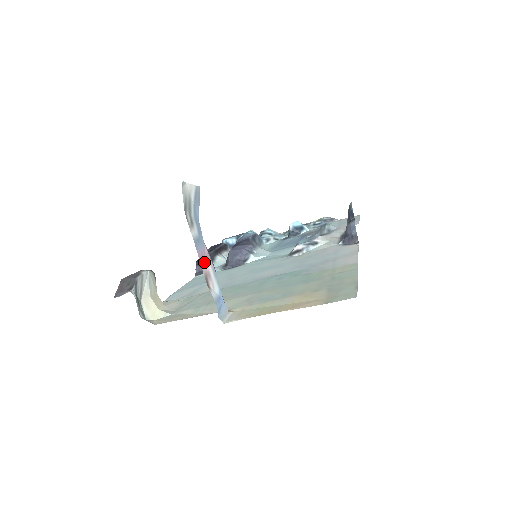
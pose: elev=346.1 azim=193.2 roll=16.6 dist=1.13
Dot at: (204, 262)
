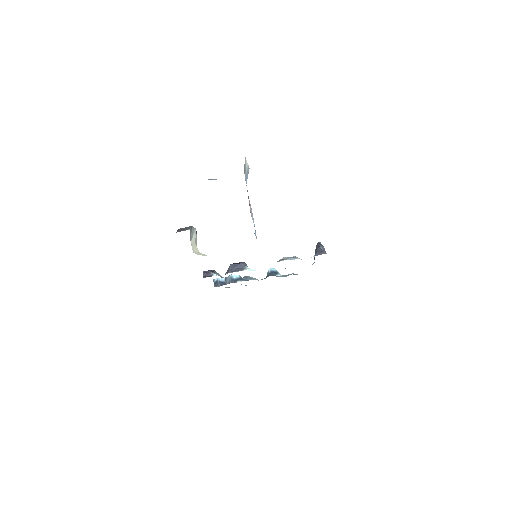
Dot at: (249, 203)
